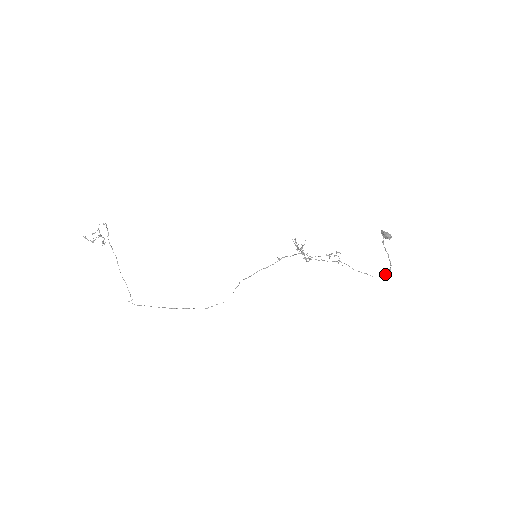
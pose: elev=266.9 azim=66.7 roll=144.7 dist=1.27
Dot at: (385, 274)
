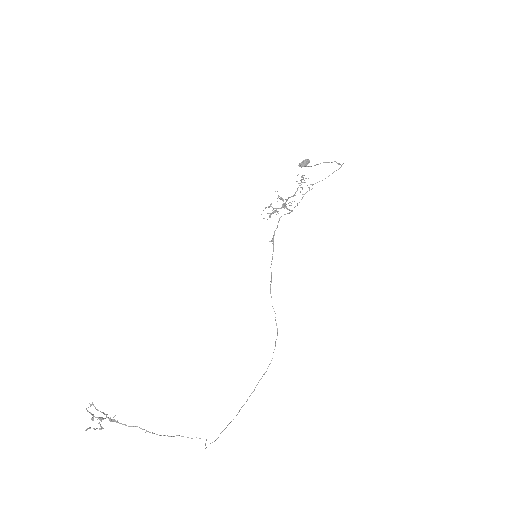
Dot at: occluded
